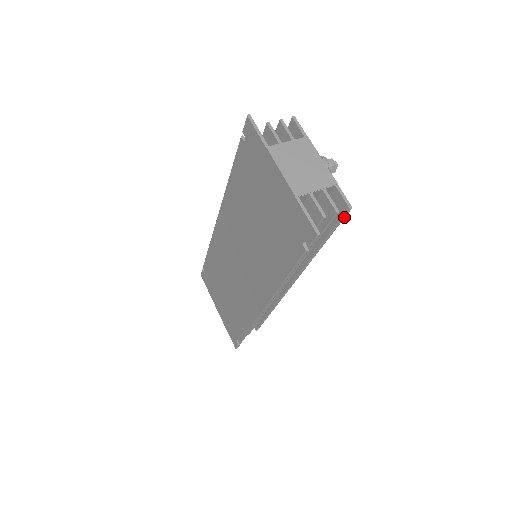
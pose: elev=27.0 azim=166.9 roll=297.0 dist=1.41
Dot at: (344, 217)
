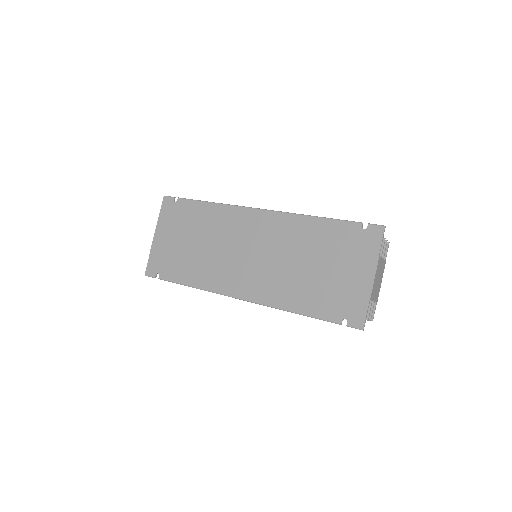
Dot at: occluded
